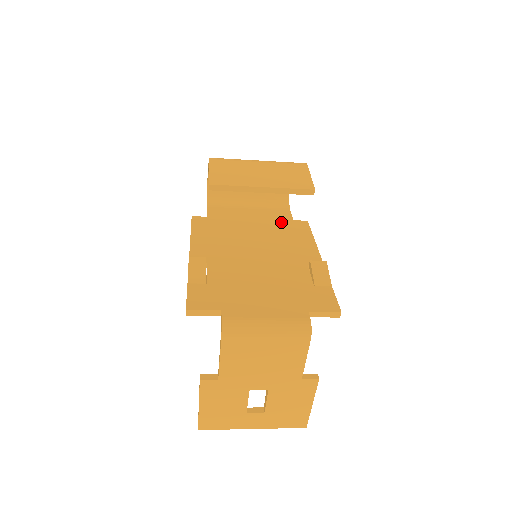
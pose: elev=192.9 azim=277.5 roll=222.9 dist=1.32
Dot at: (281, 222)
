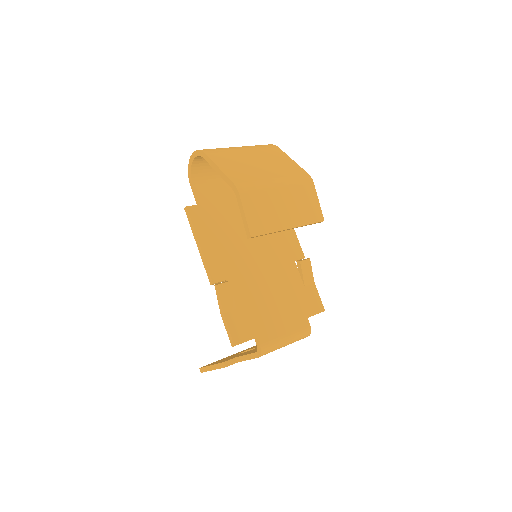
Dot at: occluded
